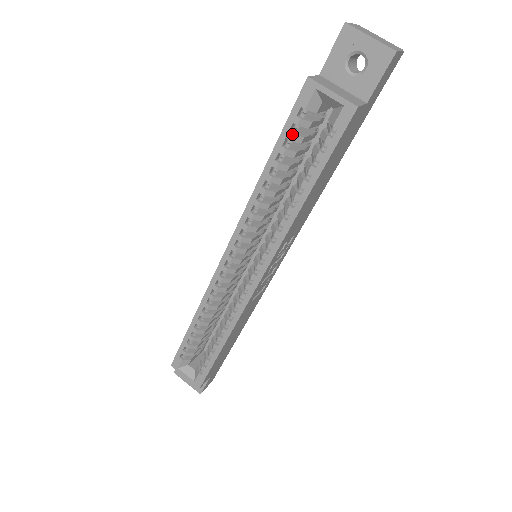
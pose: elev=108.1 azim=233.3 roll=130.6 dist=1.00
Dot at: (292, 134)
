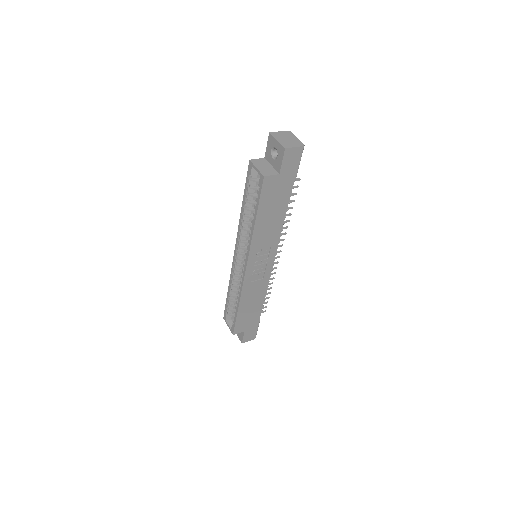
Dot at: (248, 188)
